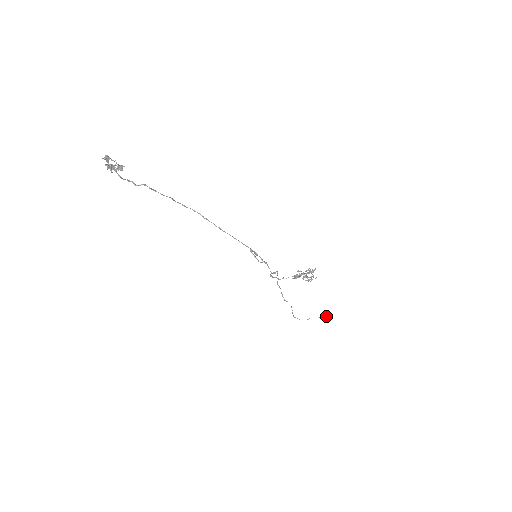
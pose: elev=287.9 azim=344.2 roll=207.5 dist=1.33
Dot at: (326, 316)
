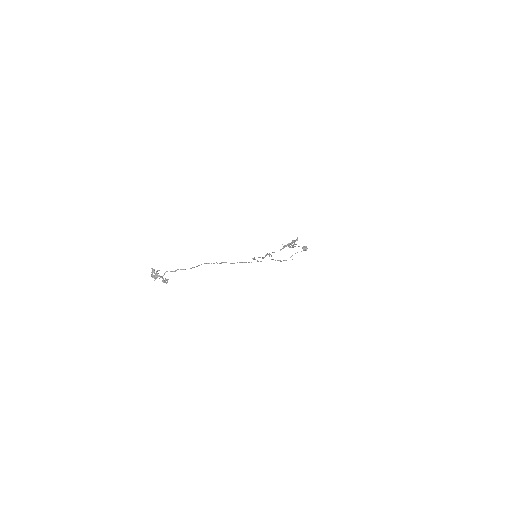
Dot at: occluded
